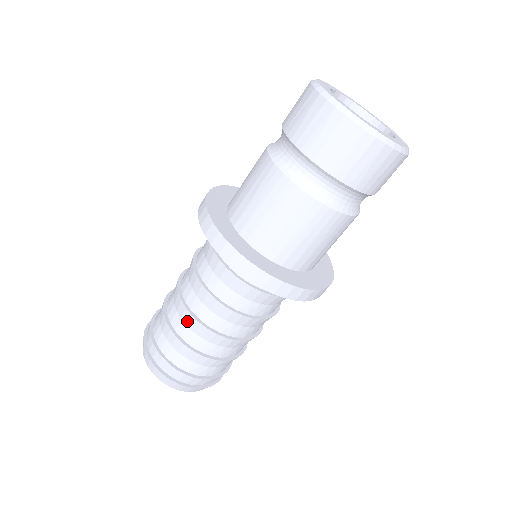
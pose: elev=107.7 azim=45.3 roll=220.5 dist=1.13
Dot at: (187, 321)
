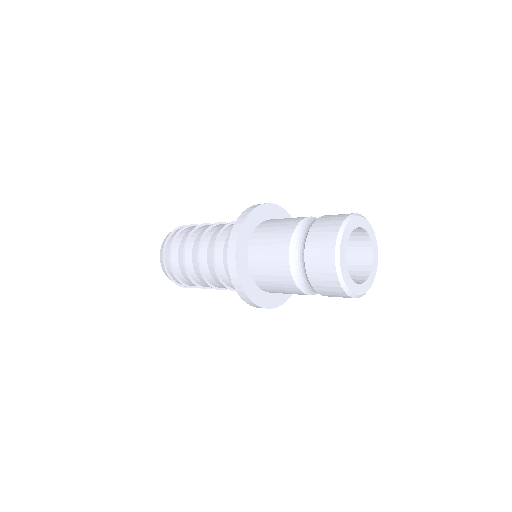
Dot at: (193, 259)
